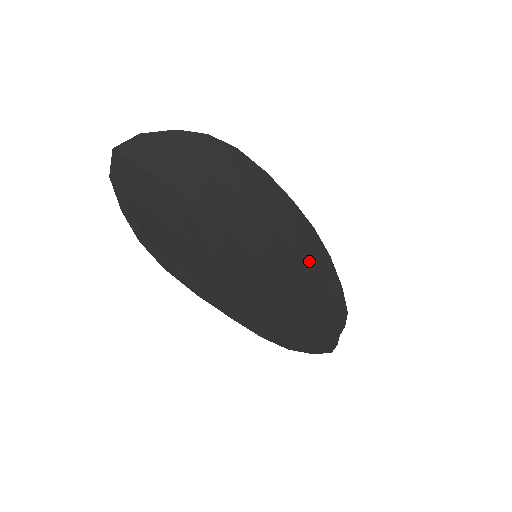
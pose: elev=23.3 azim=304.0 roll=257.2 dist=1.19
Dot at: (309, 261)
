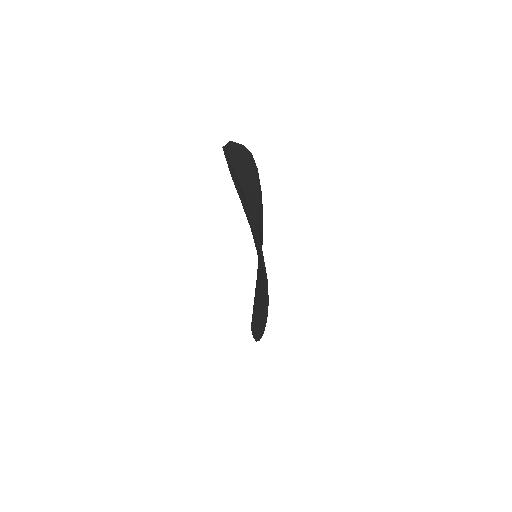
Dot at: occluded
